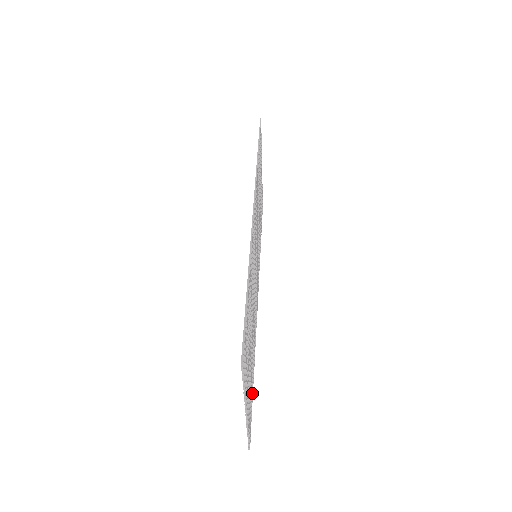
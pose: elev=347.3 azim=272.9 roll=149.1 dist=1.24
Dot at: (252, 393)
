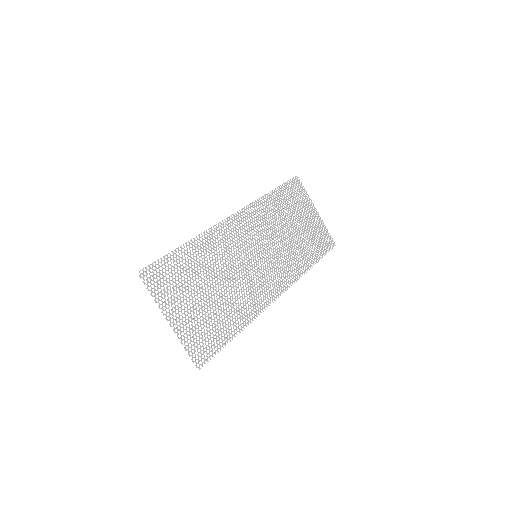
Dot at: (222, 340)
